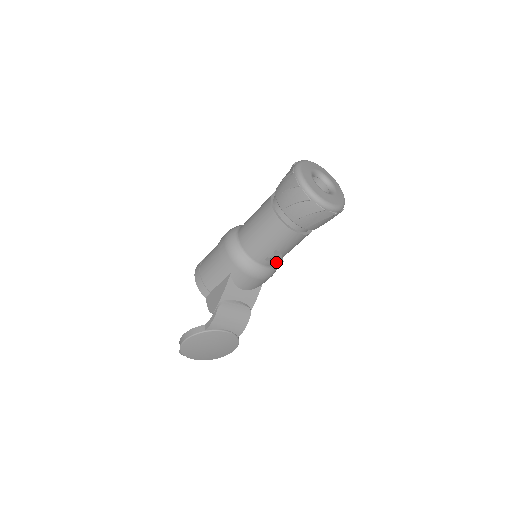
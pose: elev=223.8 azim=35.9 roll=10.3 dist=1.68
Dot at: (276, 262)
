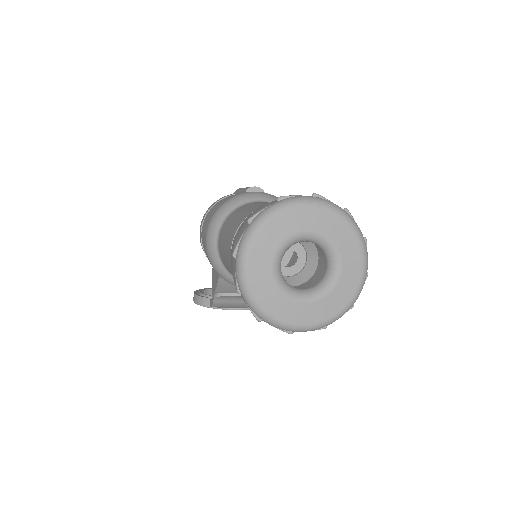
Dot at: occluded
